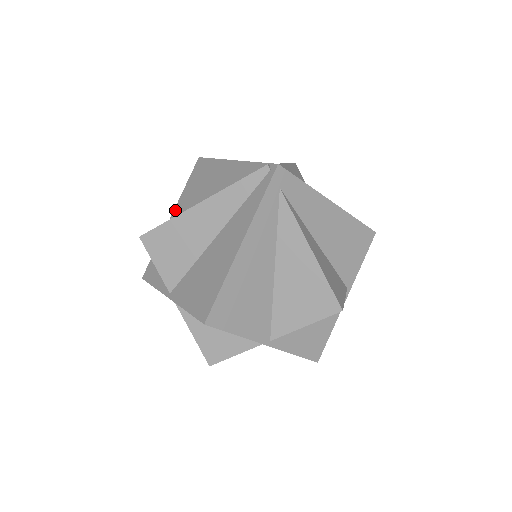
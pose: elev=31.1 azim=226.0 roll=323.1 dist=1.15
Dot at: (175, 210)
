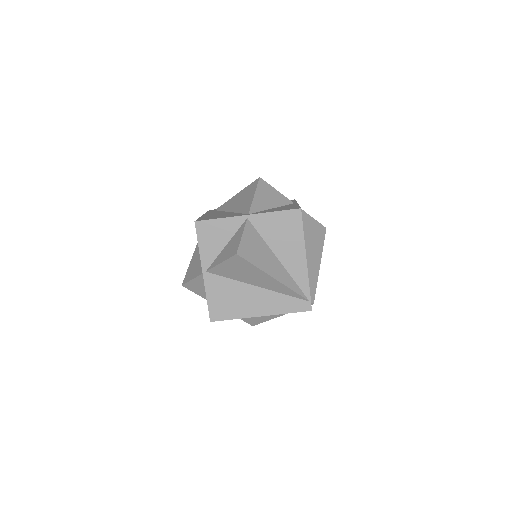
Dot at: occluded
